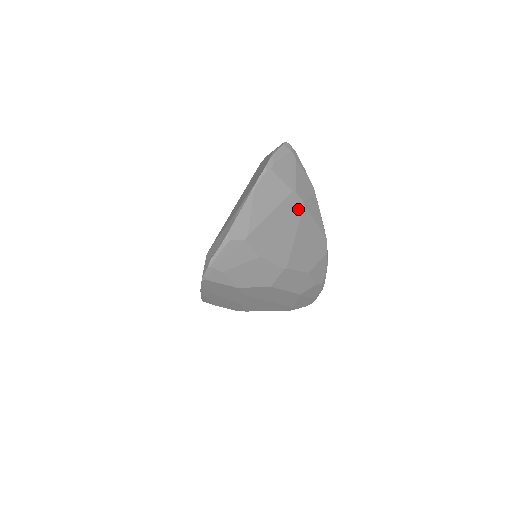
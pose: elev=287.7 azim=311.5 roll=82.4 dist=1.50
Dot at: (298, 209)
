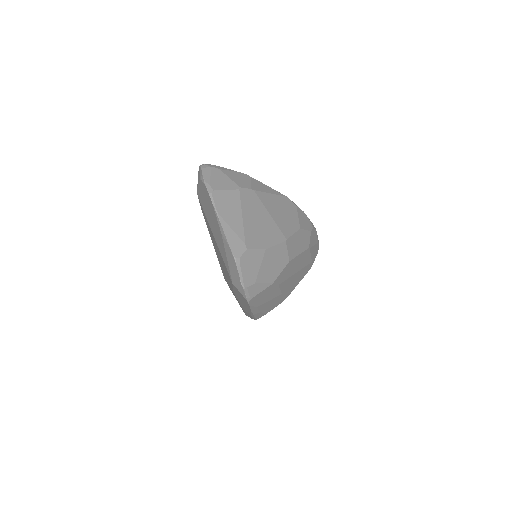
Dot at: (253, 197)
